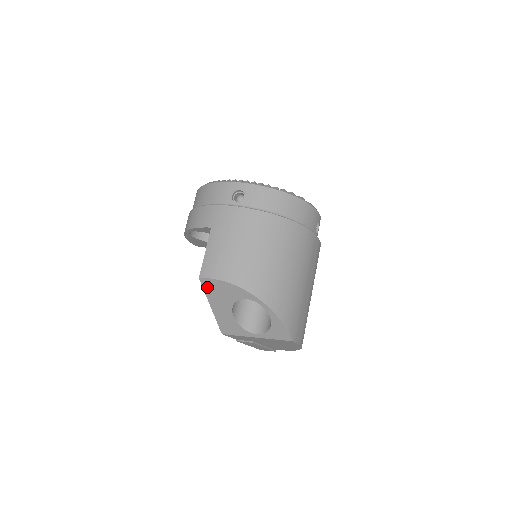
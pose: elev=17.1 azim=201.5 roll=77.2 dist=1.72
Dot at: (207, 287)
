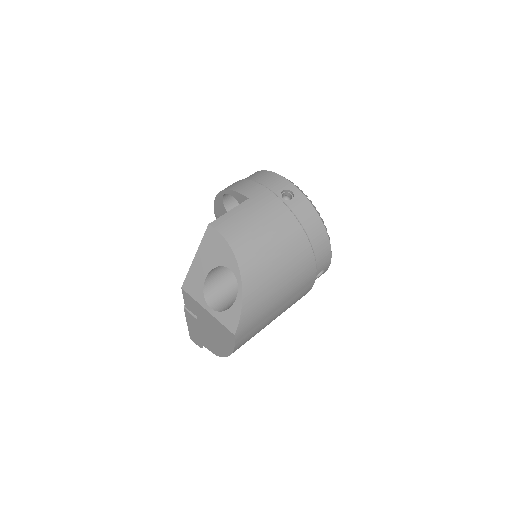
Dot at: (208, 236)
